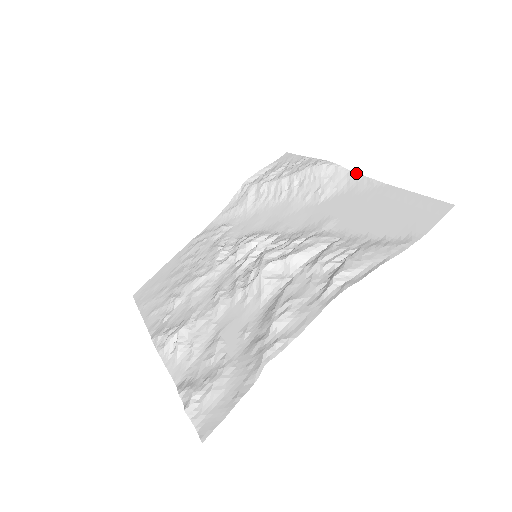
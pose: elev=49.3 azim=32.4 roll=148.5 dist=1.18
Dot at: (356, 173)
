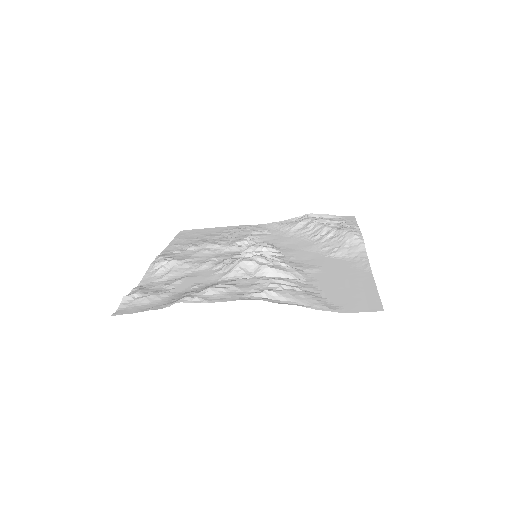
Dot at: occluded
